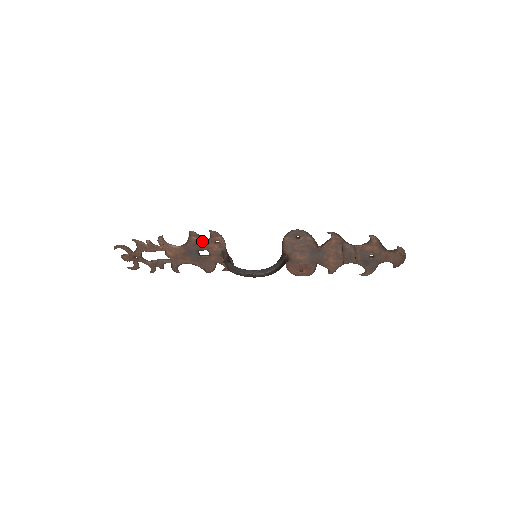
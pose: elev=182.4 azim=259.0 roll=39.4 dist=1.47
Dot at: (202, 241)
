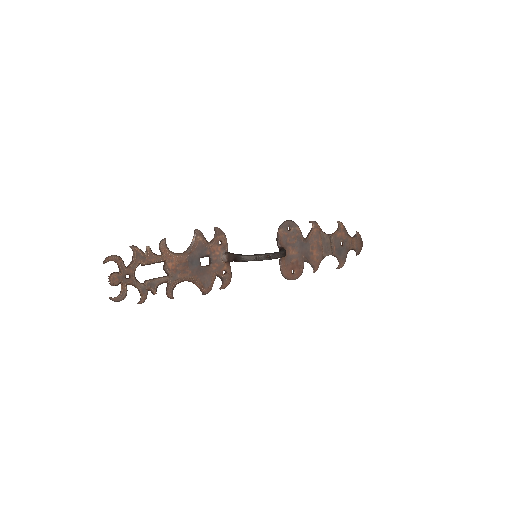
Dot at: (206, 242)
